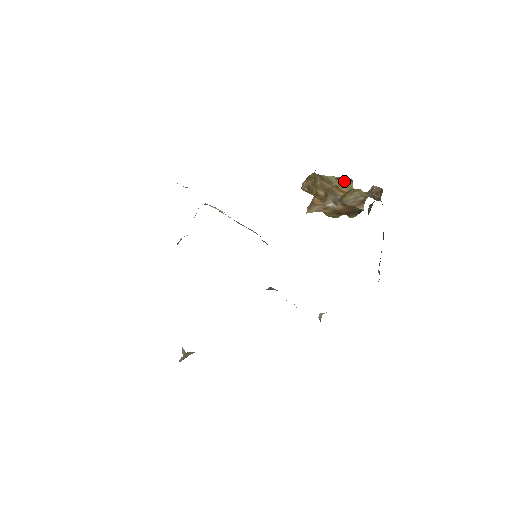
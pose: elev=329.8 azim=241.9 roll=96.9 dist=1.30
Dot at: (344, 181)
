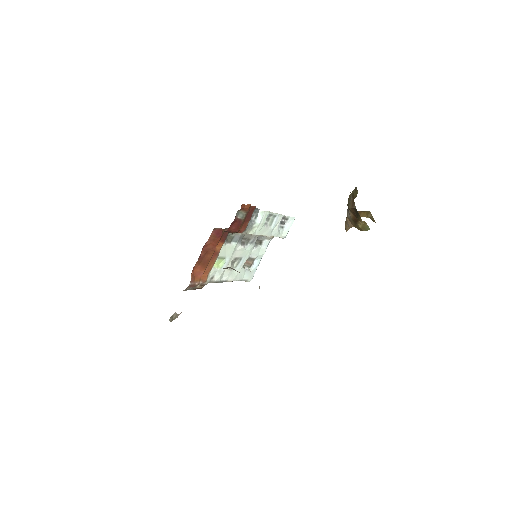
Dot at: (357, 190)
